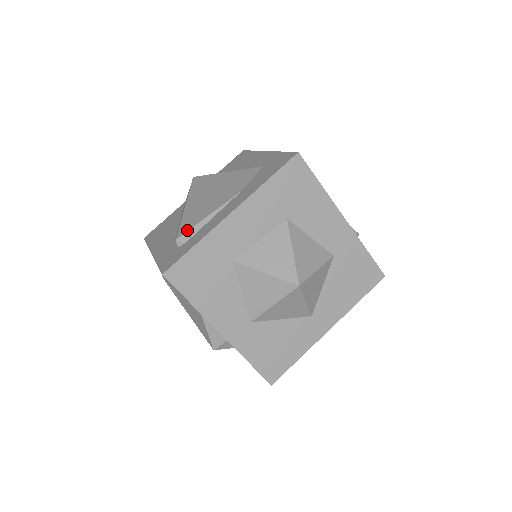
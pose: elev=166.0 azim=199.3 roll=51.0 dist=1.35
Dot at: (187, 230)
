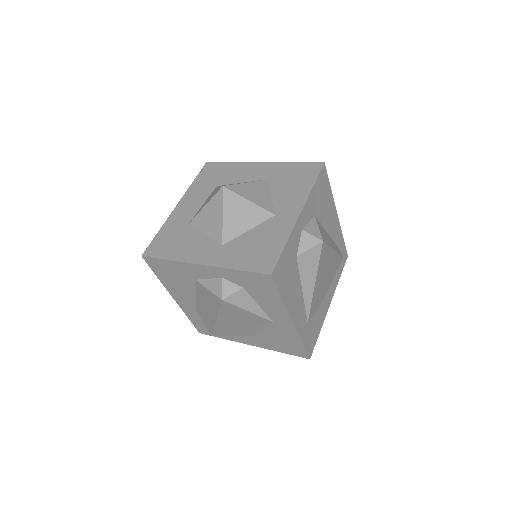
Dot at: occluded
